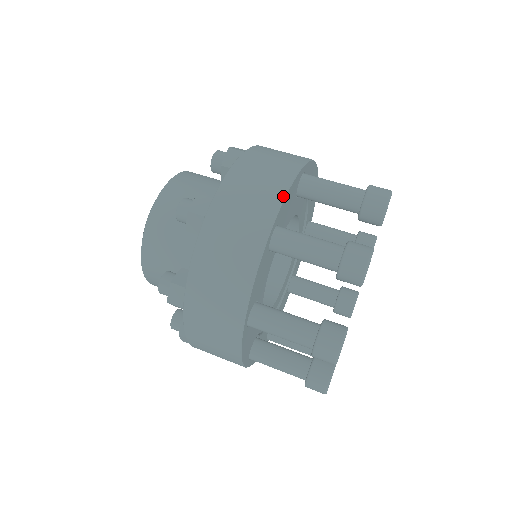
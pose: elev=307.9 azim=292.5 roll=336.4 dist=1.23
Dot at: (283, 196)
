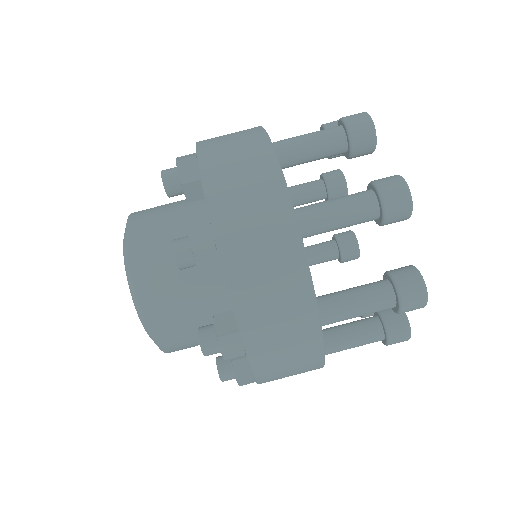
Dot at: (312, 294)
